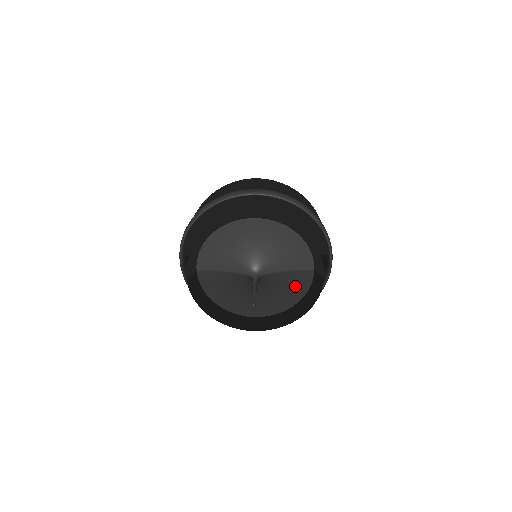
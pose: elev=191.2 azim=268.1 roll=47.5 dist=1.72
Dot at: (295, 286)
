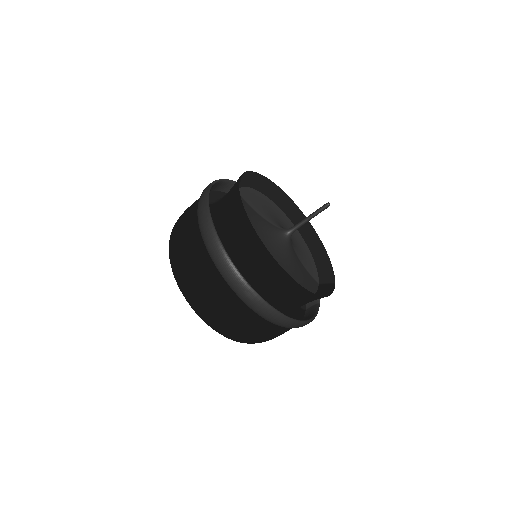
Dot at: (305, 281)
